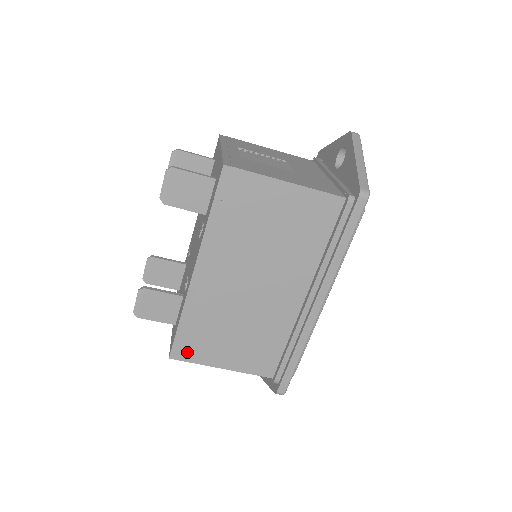
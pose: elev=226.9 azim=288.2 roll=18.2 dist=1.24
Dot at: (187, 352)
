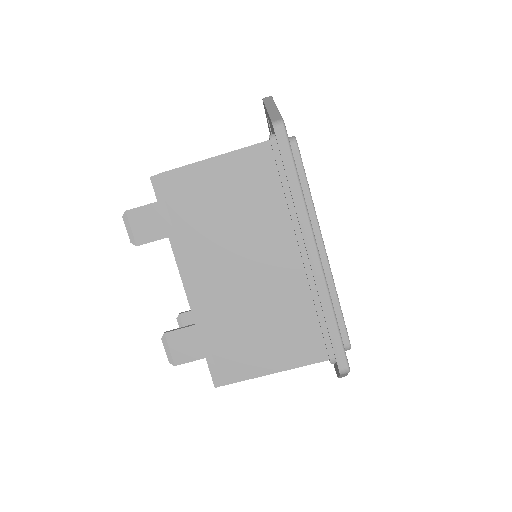
Dot at: (227, 372)
